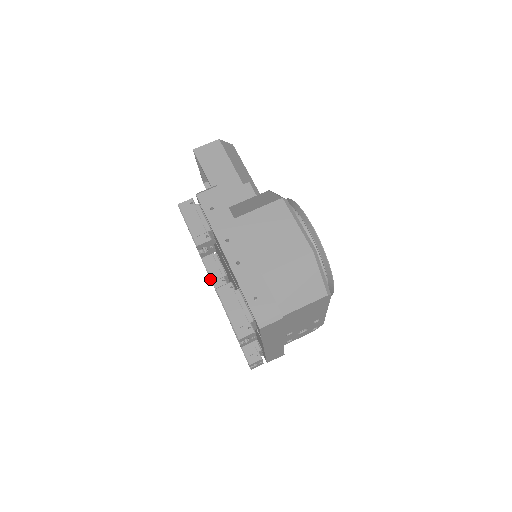
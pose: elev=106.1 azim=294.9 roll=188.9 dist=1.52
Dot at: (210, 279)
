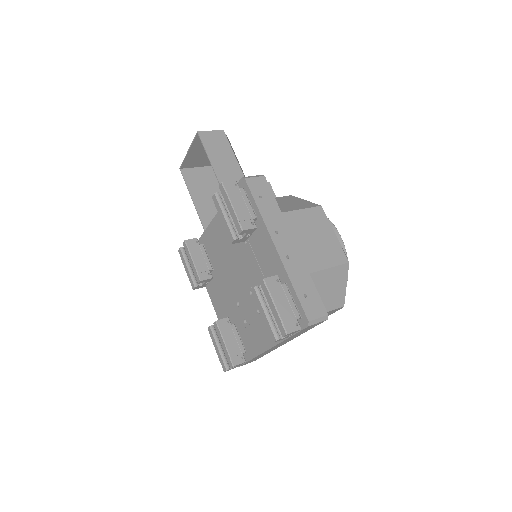
Dot at: (187, 270)
